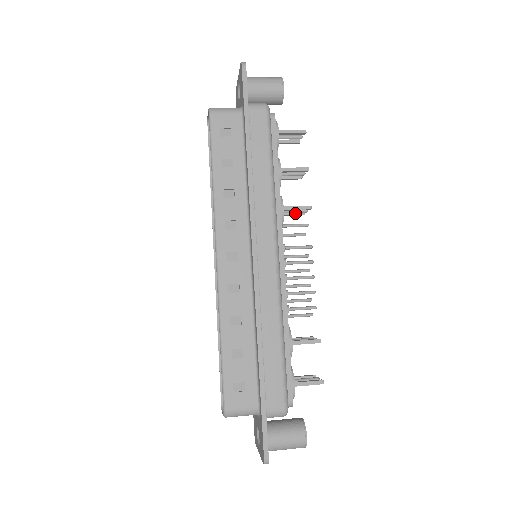
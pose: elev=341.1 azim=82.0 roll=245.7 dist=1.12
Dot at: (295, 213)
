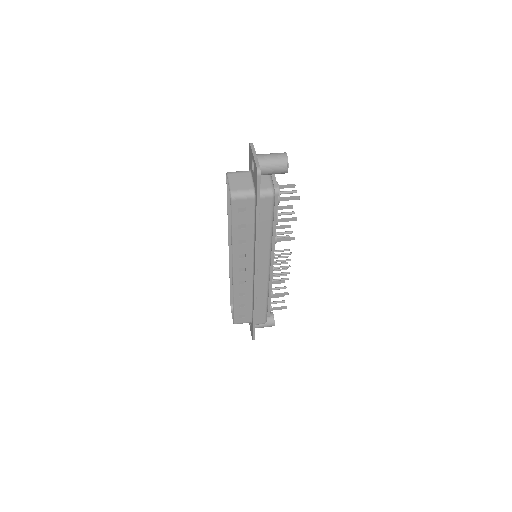
Dot at: (284, 228)
